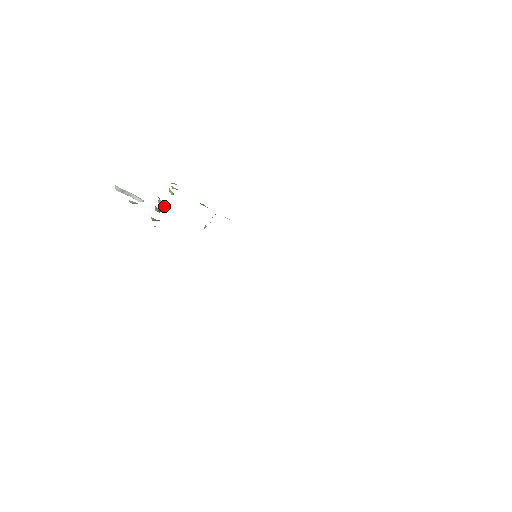
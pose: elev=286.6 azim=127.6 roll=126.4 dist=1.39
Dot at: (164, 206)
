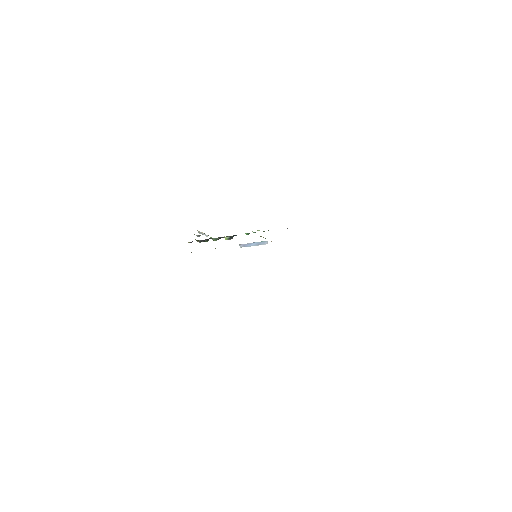
Dot at: (226, 239)
